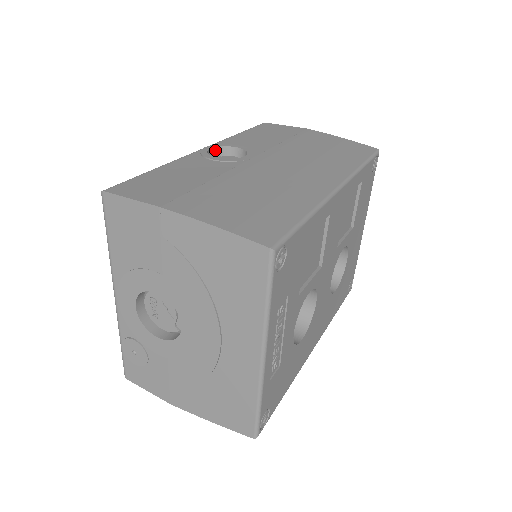
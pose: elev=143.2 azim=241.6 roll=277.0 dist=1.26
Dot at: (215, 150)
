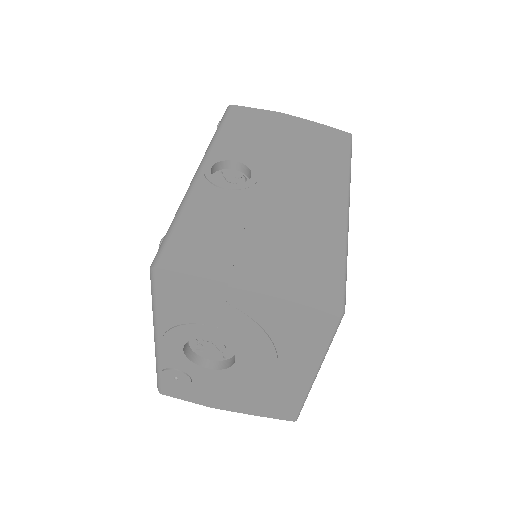
Dot at: (214, 167)
